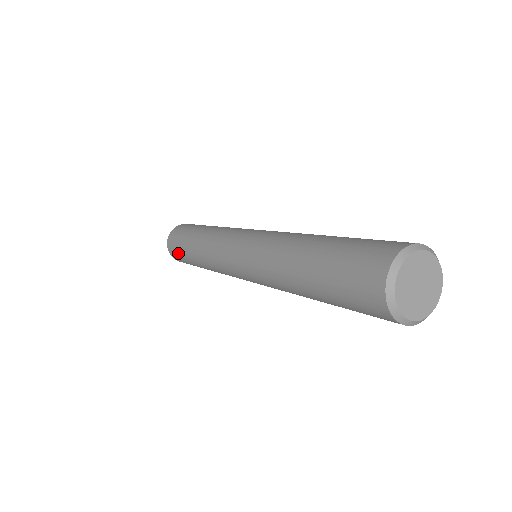
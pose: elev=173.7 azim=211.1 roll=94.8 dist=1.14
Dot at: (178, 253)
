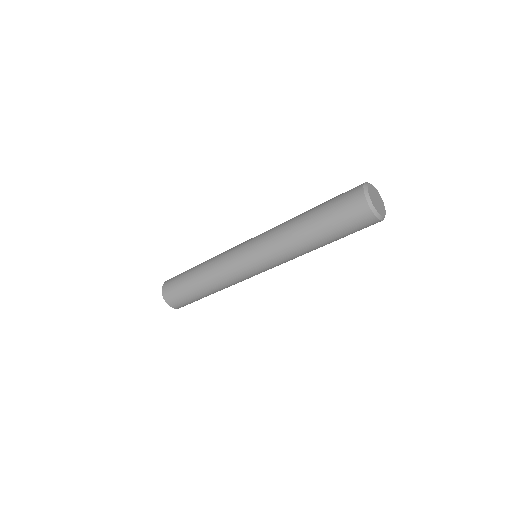
Dot at: (177, 289)
